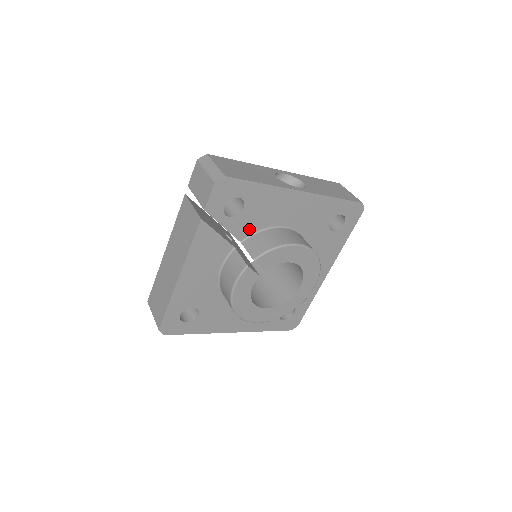
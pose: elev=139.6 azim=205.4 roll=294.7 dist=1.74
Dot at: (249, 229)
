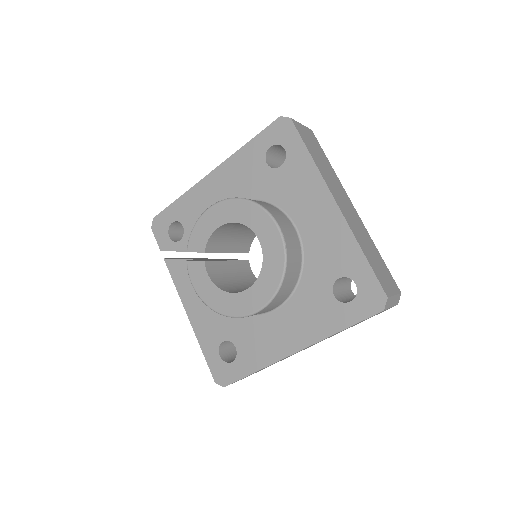
Dot at: occluded
